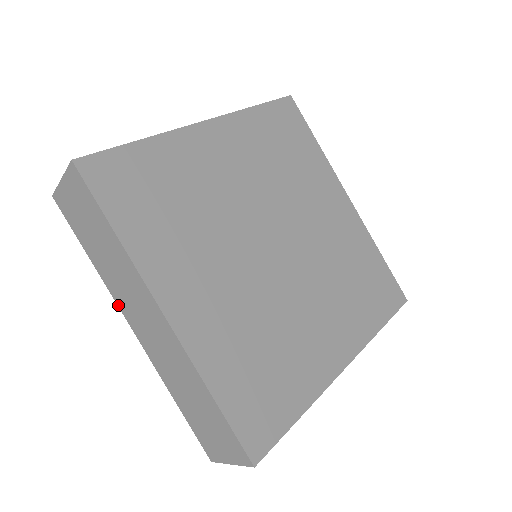
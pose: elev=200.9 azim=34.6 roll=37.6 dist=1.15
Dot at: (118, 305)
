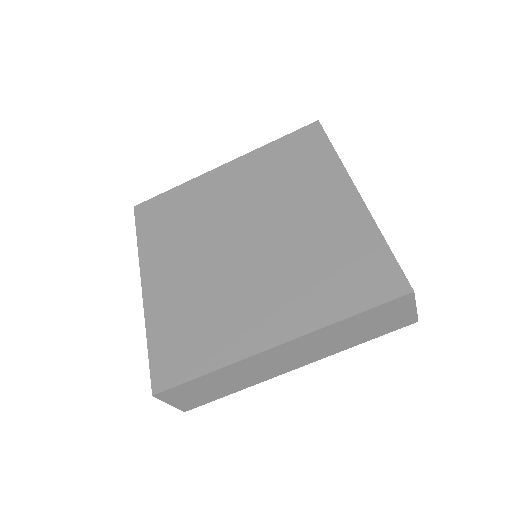
Dot at: occluded
